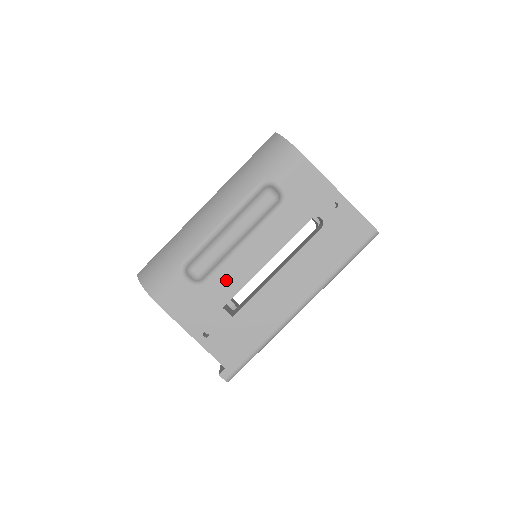
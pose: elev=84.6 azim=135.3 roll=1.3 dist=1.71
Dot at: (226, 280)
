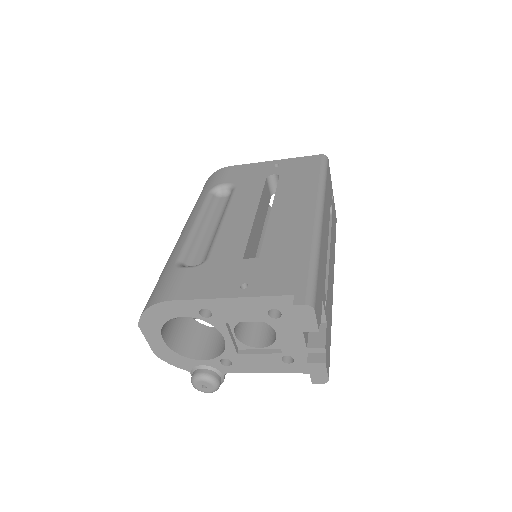
Dot at: (228, 243)
